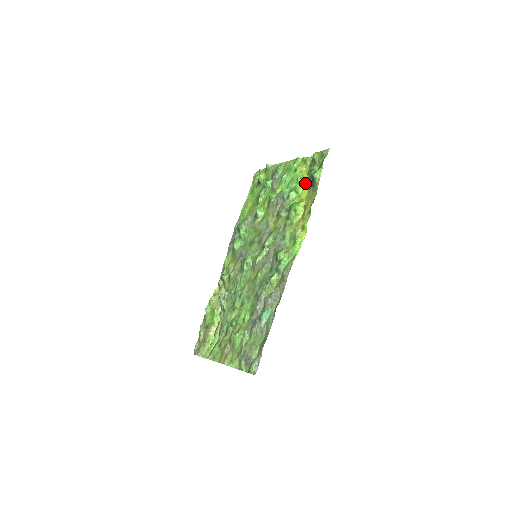
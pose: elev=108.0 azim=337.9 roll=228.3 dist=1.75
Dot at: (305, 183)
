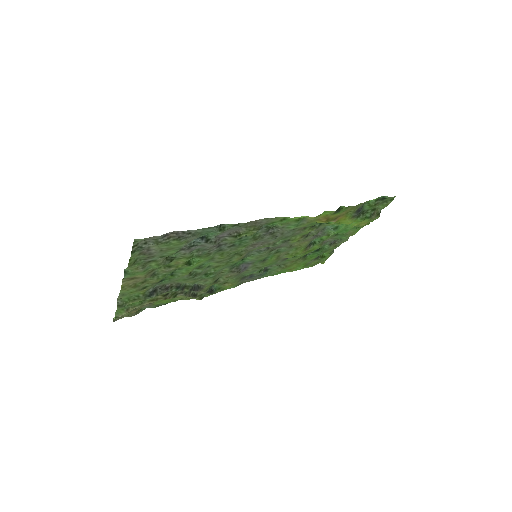
Dot at: (354, 221)
